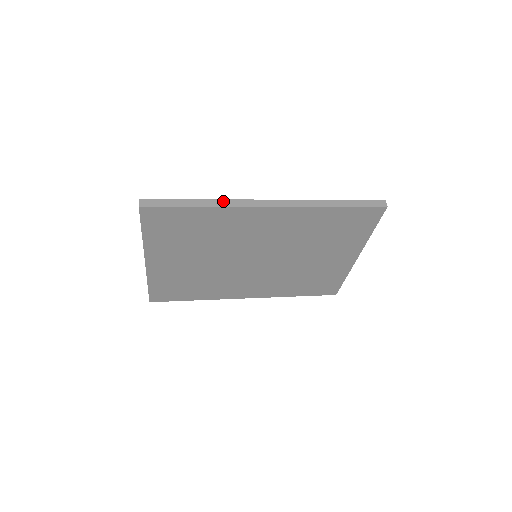
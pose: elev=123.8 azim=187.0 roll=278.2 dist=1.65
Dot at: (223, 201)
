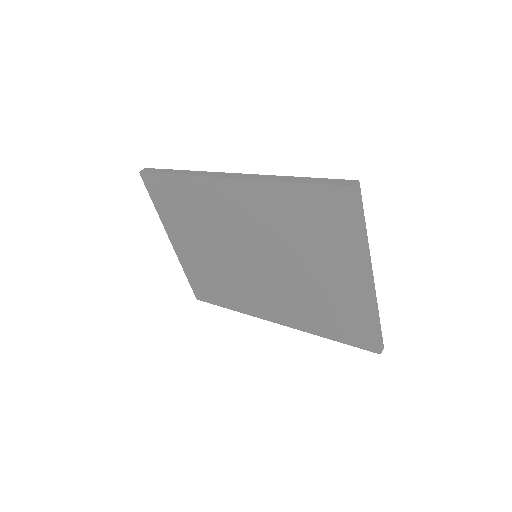
Dot at: (195, 172)
